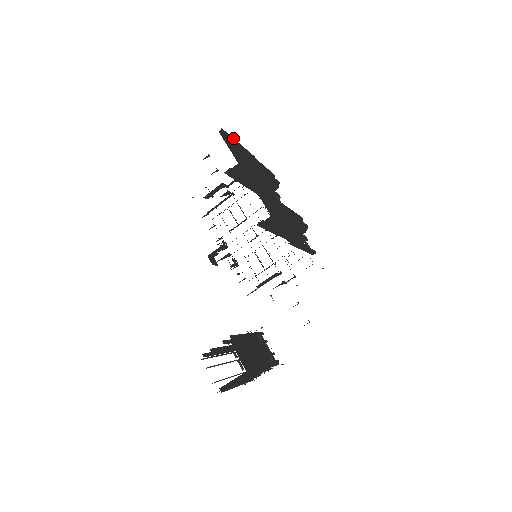
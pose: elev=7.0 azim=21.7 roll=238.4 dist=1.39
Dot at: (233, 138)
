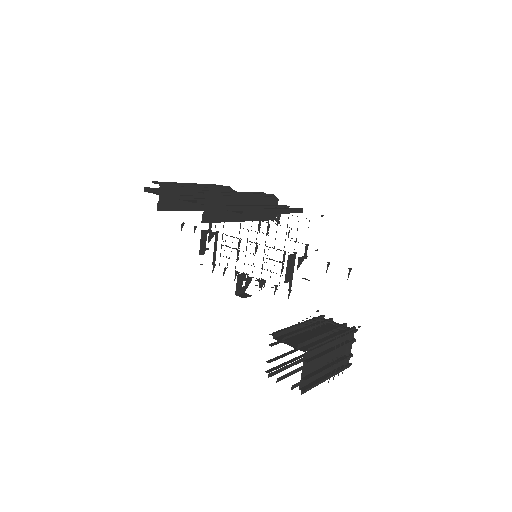
Dot at: occluded
